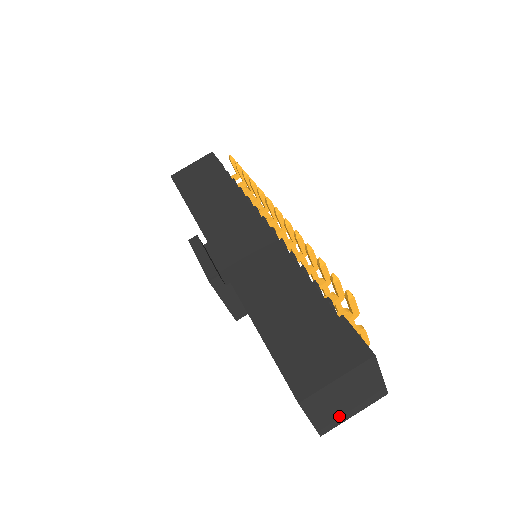
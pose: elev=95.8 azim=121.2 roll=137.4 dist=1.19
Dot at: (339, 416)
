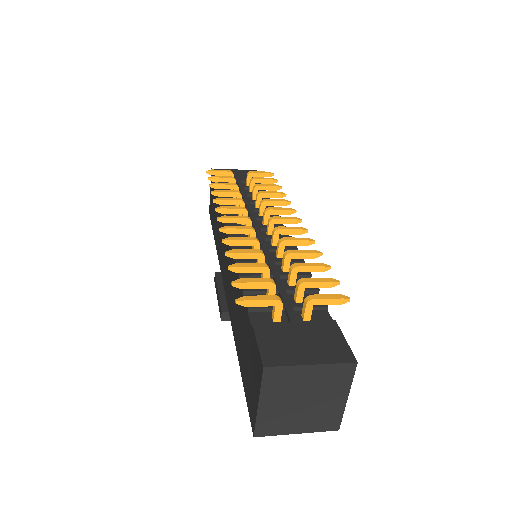
Dot at: (328, 411)
